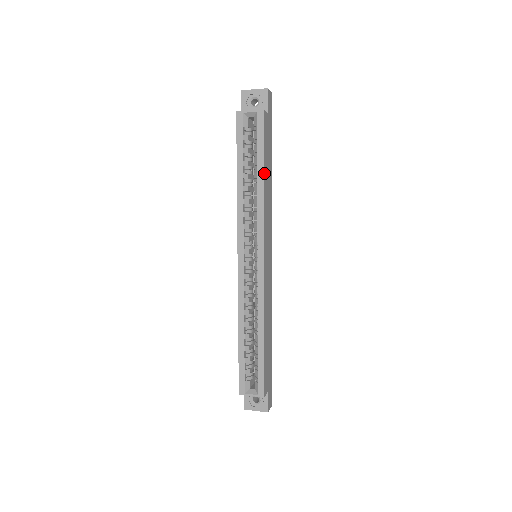
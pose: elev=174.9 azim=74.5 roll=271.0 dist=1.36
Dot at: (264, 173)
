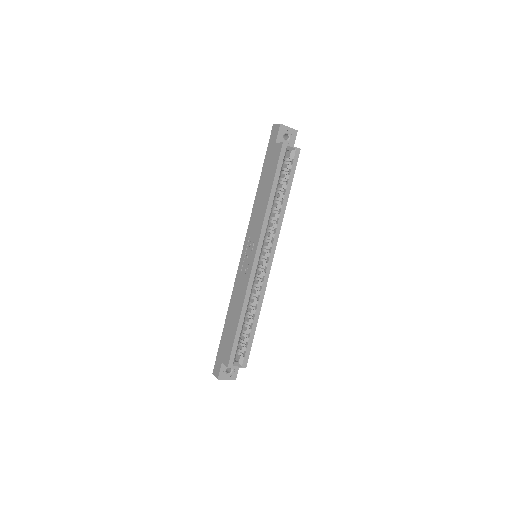
Dot at: (287, 196)
